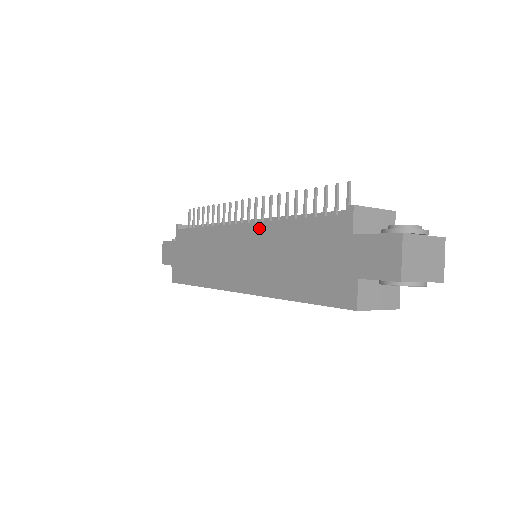
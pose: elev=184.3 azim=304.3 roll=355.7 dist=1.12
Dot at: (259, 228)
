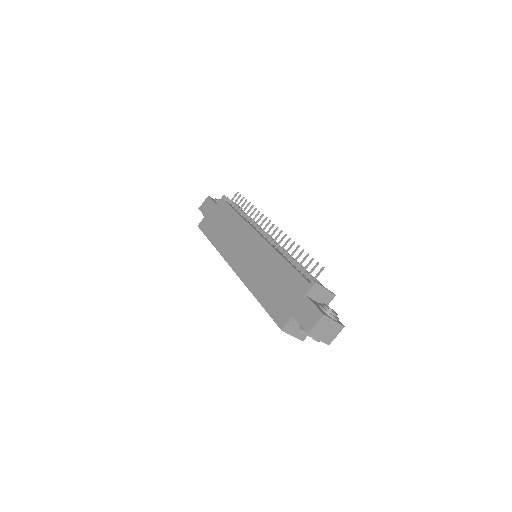
Dot at: (267, 247)
